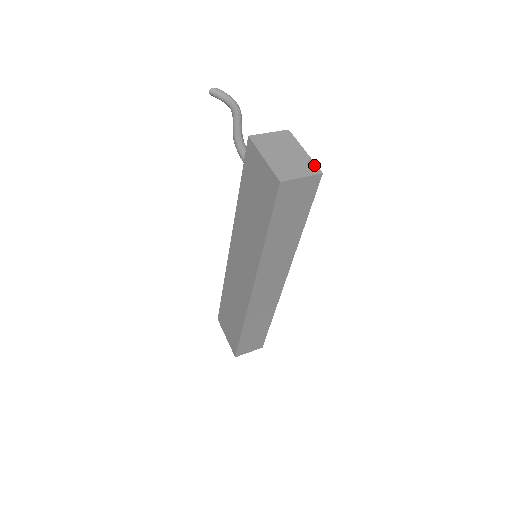
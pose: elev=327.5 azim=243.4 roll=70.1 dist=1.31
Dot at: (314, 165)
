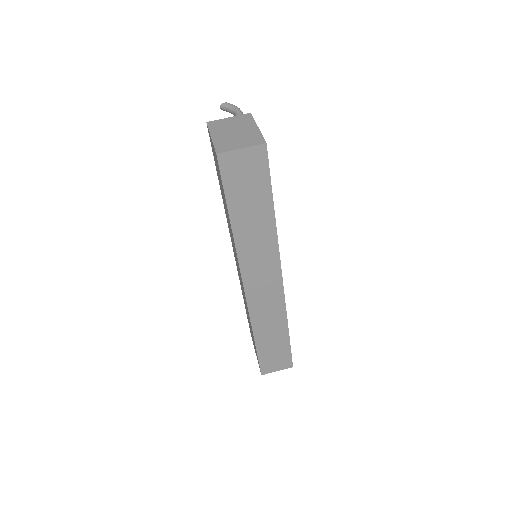
Dot at: (261, 137)
